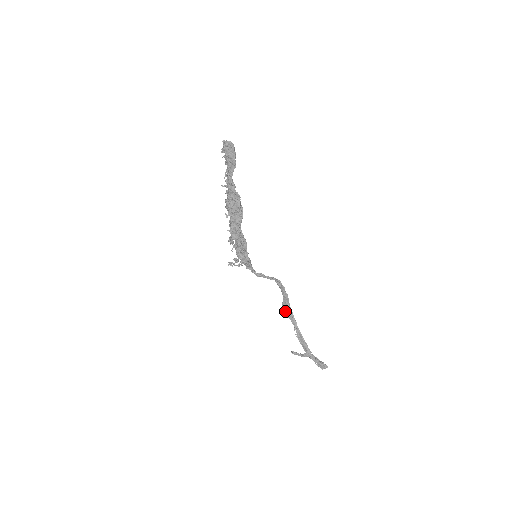
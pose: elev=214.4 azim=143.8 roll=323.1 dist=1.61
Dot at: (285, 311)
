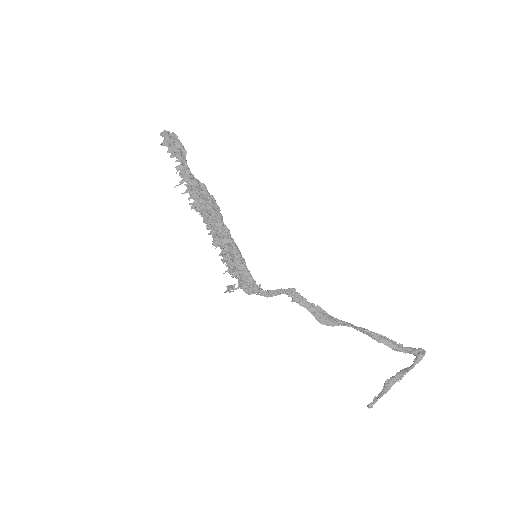
Dot at: (327, 322)
